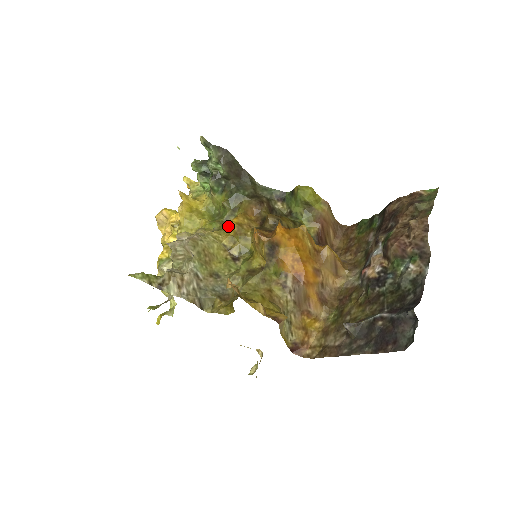
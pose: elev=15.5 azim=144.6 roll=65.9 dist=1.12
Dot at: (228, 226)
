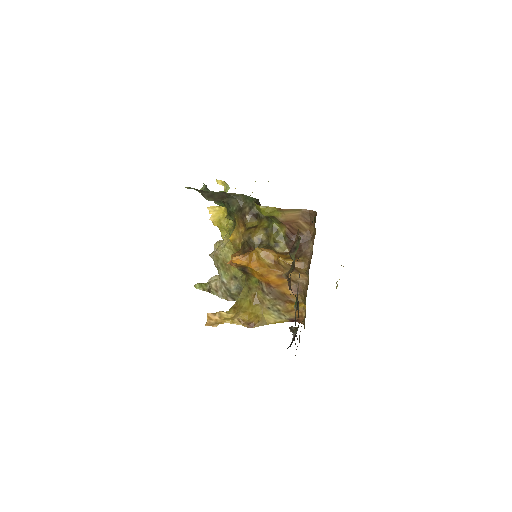
Dot at: occluded
